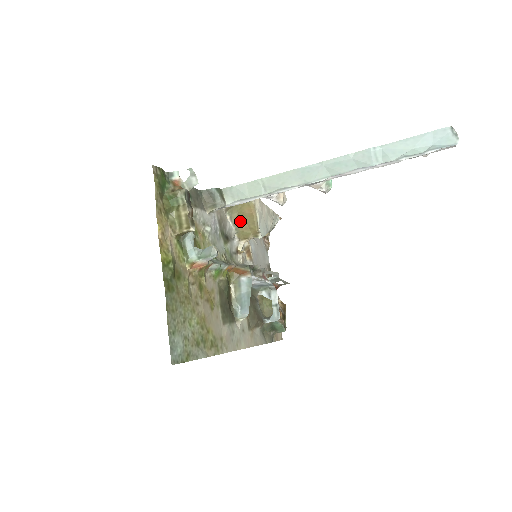
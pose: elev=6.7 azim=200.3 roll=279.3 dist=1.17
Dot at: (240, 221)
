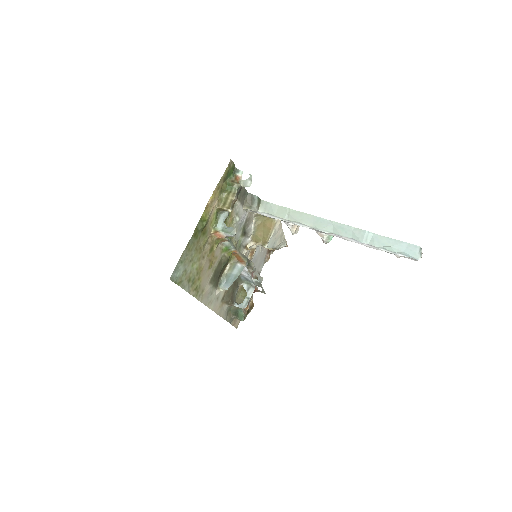
Dot at: (260, 228)
